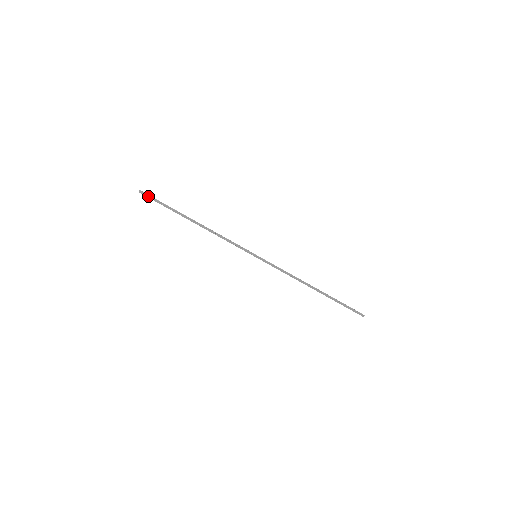
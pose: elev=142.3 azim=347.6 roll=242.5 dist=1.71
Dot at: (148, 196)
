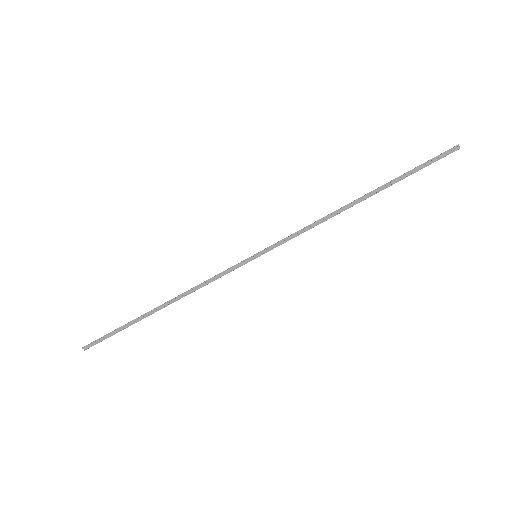
Dot at: (95, 343)
